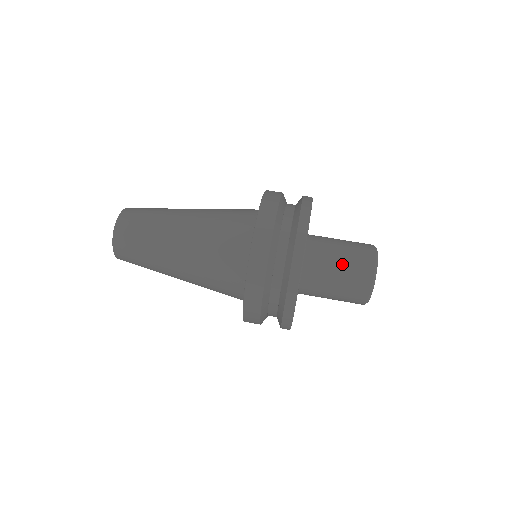
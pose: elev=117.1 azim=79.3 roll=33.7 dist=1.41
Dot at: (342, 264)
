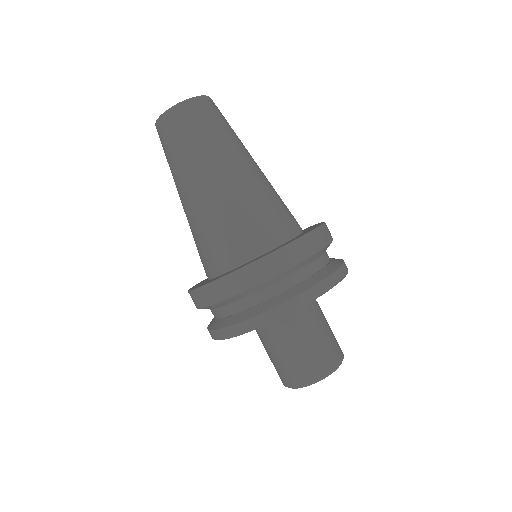
Dot at: (282, 355)
